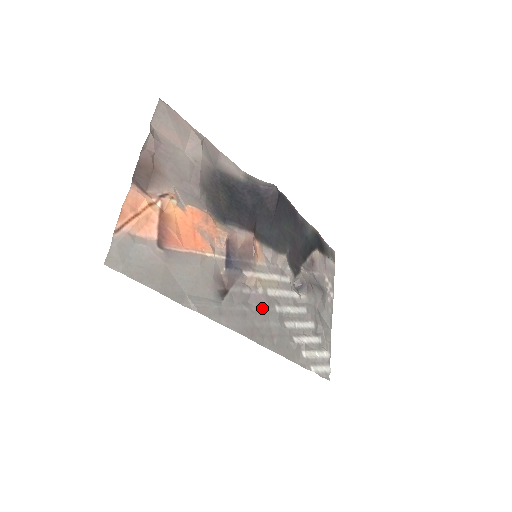
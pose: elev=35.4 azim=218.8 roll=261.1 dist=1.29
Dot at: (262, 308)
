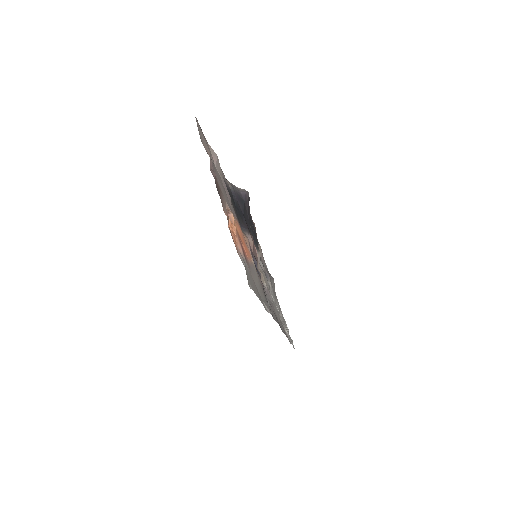
Dot at: (270, 300)
